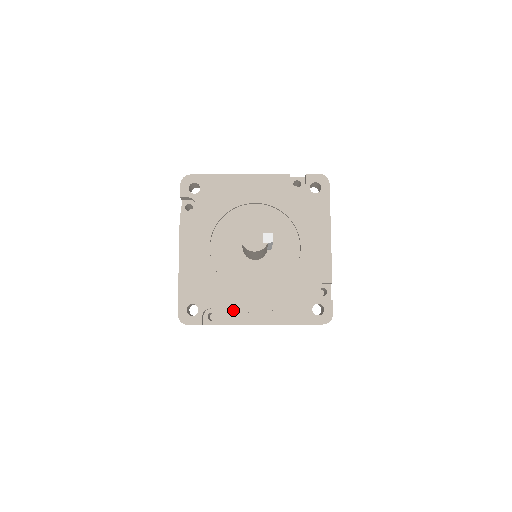
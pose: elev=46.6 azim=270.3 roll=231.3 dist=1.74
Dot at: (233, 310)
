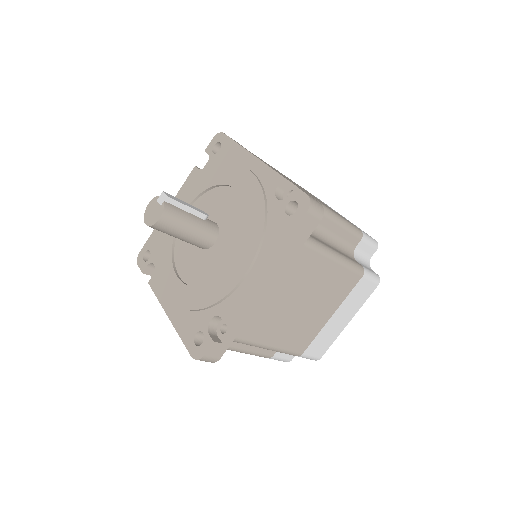
Dot at: (227, 299)
